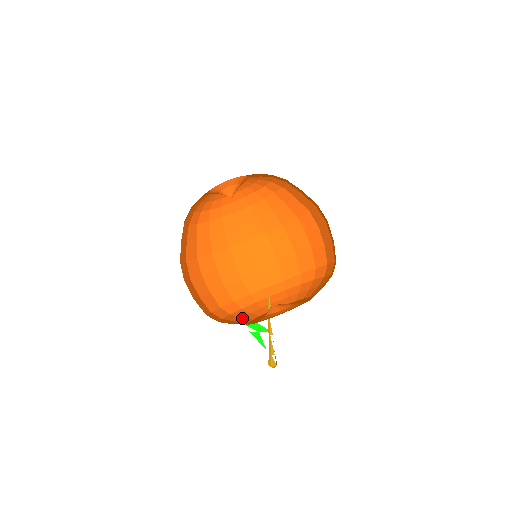
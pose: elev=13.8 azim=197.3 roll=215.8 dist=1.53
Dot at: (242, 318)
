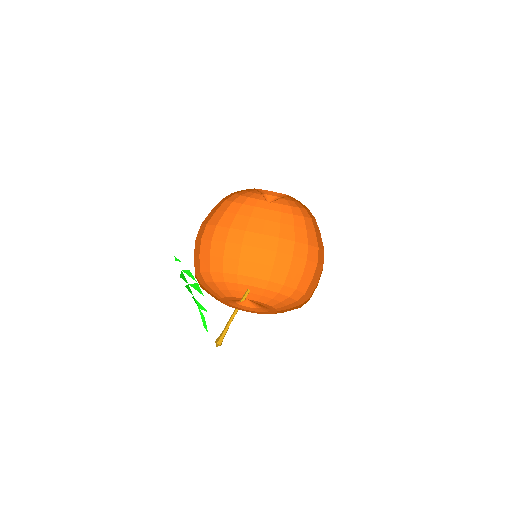
Dot at: (212, 296)
